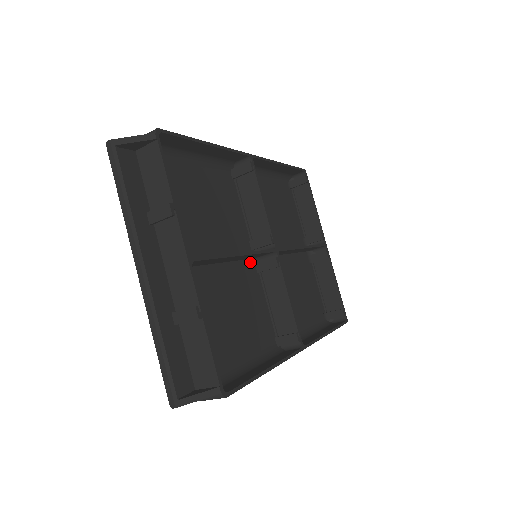
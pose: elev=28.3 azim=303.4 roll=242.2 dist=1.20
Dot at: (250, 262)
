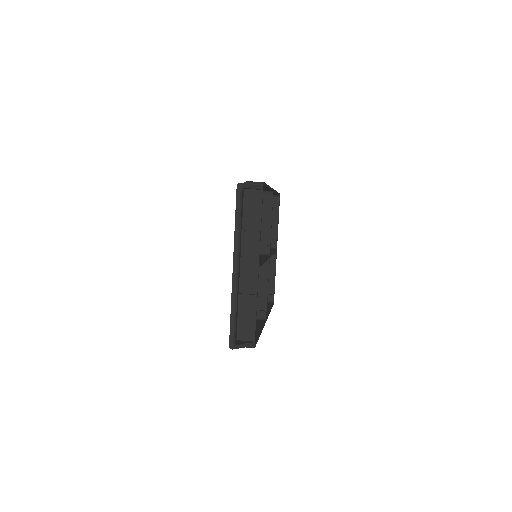
Dot at: occluded
